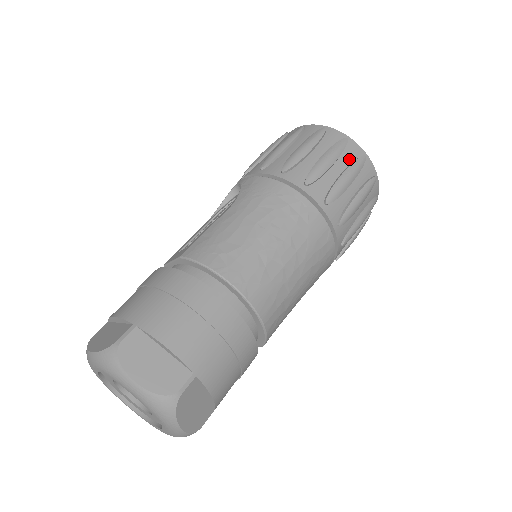
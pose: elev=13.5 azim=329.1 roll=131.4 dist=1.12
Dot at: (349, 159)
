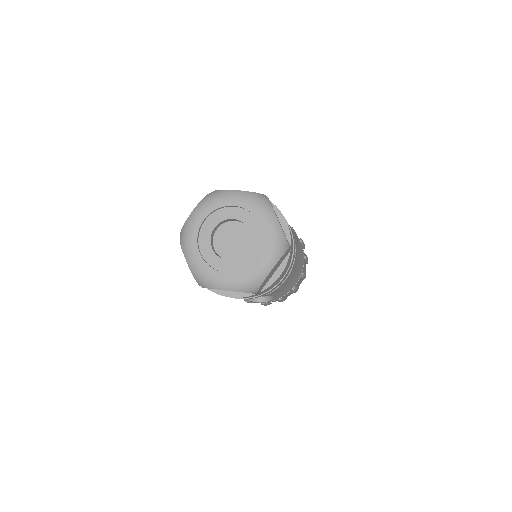
Dot at: occluded
